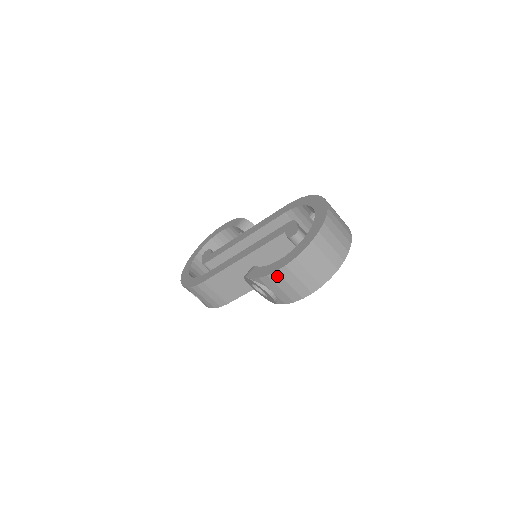
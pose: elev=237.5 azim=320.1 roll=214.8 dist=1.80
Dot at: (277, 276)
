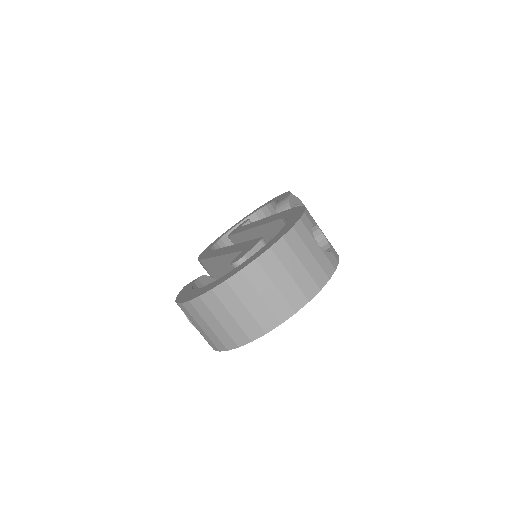
Dot at: (181, 309)
